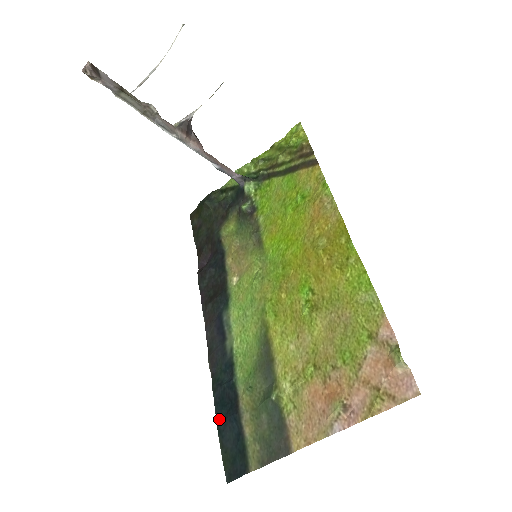
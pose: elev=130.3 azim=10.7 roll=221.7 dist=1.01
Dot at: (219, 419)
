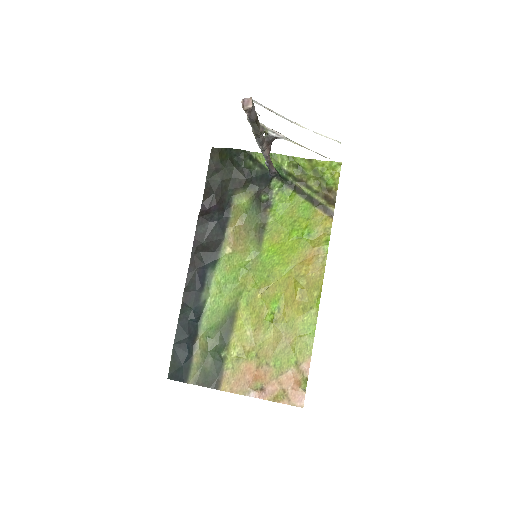
Dot at: (177, 340)
